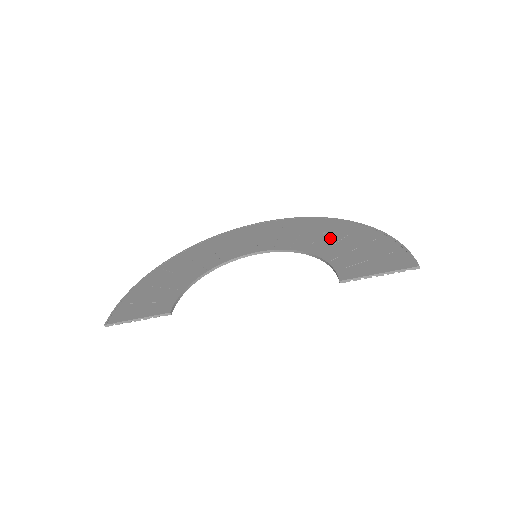
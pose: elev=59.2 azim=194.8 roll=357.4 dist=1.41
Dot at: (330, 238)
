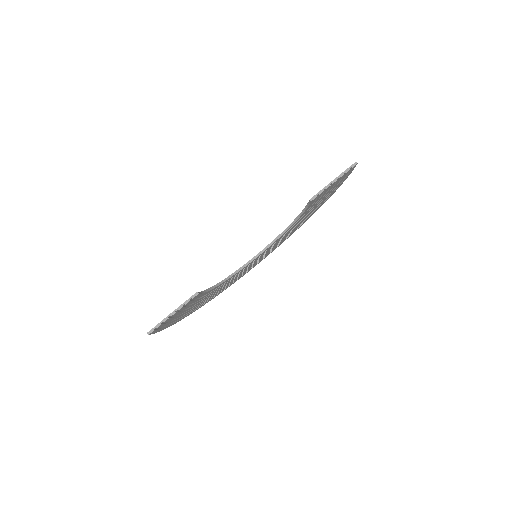
Dot at: occluded
